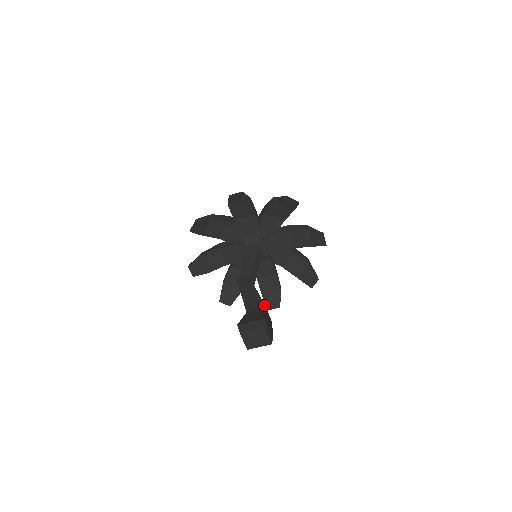
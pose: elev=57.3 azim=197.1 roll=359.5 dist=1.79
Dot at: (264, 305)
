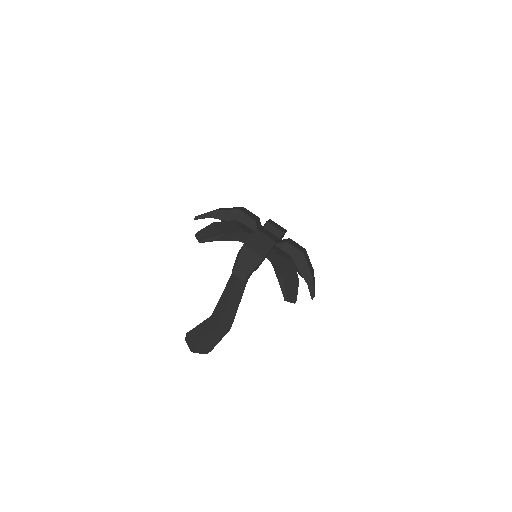
Dot at: (219, 322)
